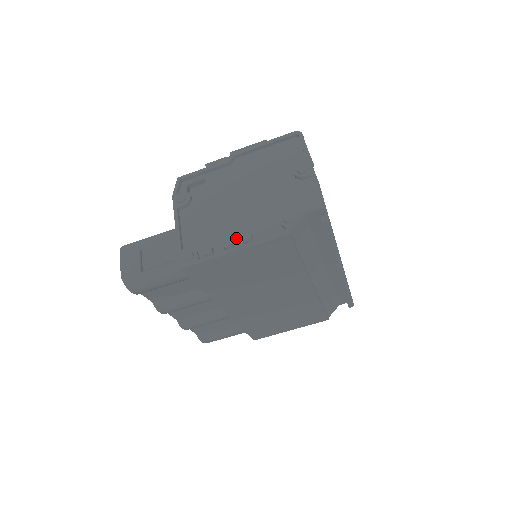
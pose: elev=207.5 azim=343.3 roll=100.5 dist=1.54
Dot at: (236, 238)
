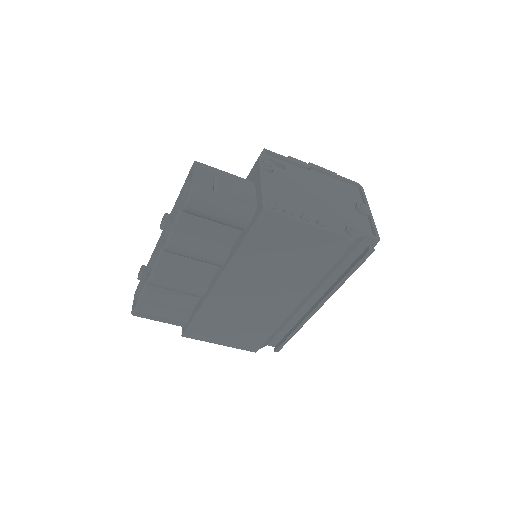
Dot at: occluded
